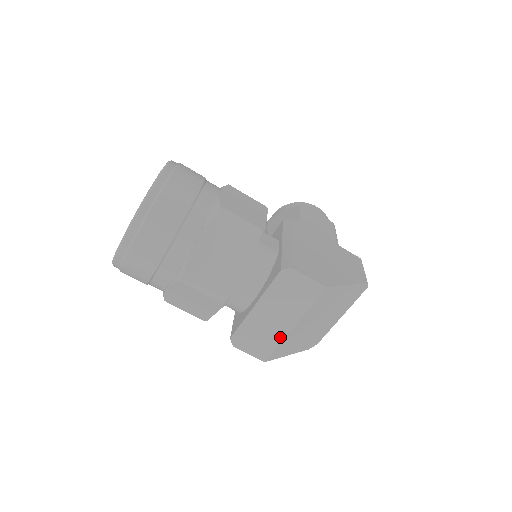
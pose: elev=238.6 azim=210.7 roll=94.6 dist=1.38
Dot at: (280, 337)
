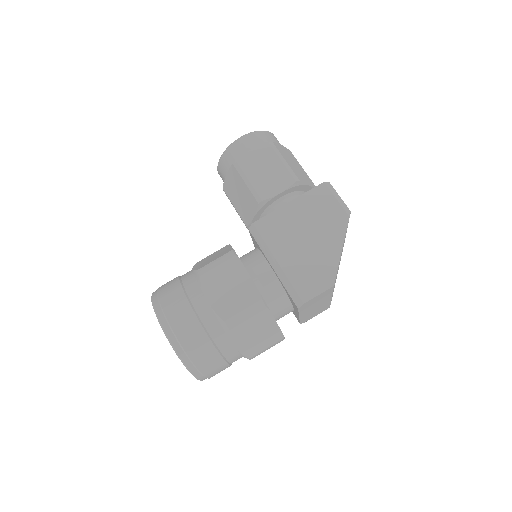
Dot at: (328, 303)
